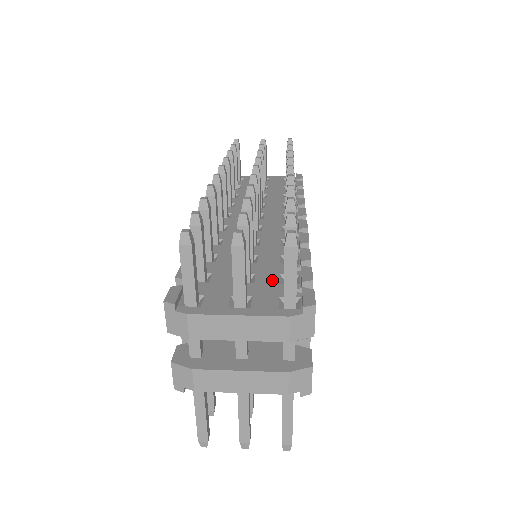
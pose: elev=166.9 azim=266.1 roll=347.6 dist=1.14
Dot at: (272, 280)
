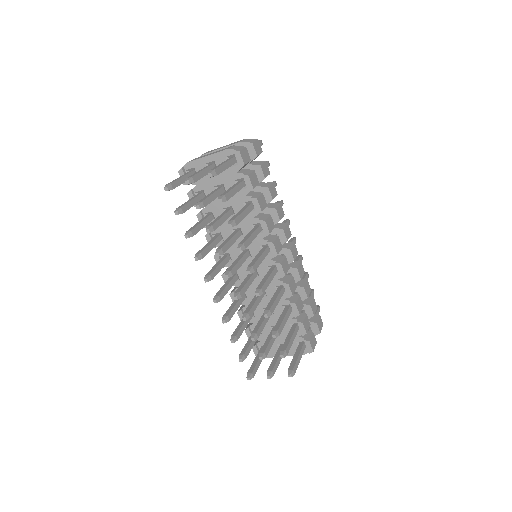
Dot at: occluded
